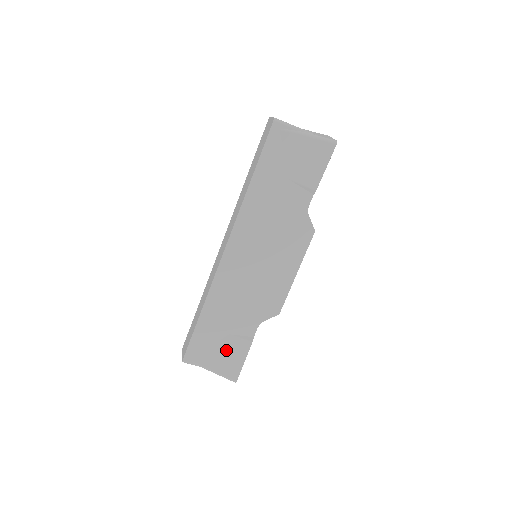
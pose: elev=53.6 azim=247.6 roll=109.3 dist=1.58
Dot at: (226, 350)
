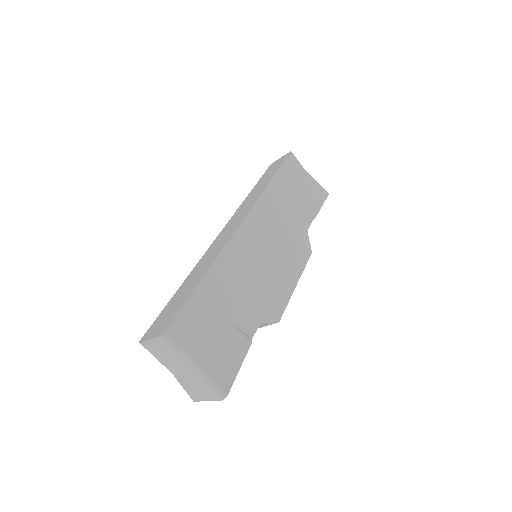
Dot at: (221, 341)
